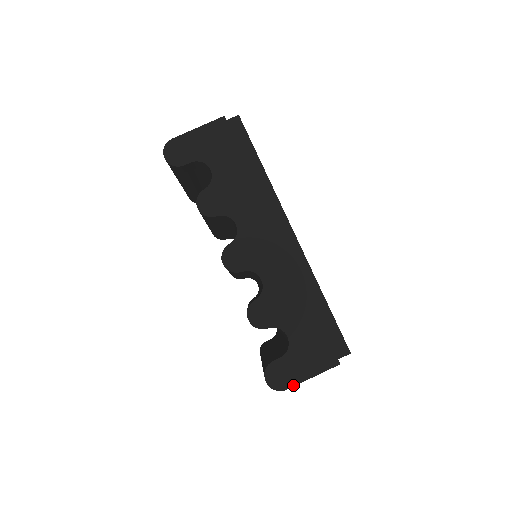
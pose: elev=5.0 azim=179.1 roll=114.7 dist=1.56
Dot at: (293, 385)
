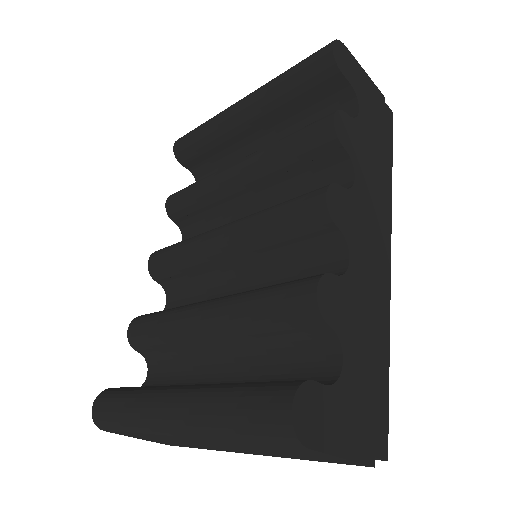
Dot at: (319, 448)
